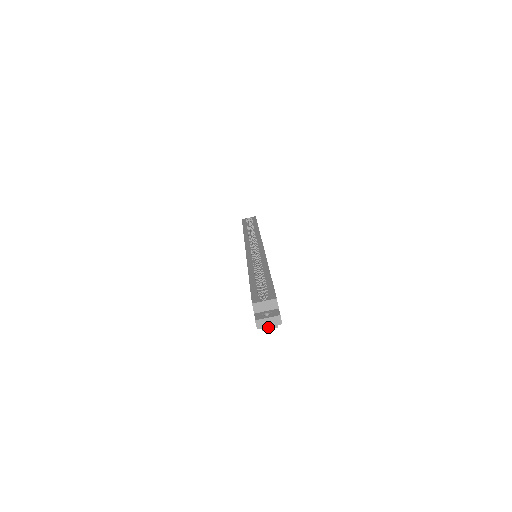
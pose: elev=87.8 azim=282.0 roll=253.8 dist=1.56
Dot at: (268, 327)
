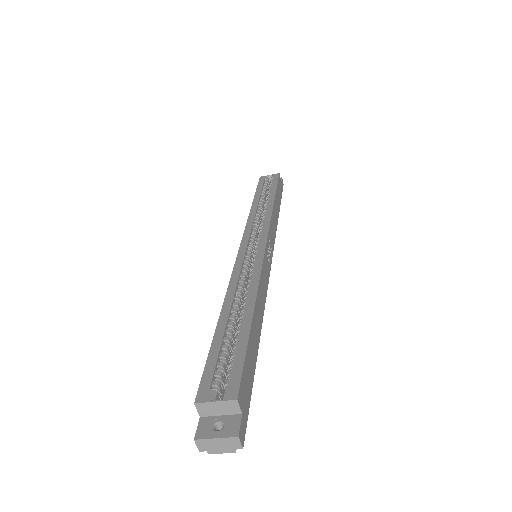
Dot at: (218, 450)
